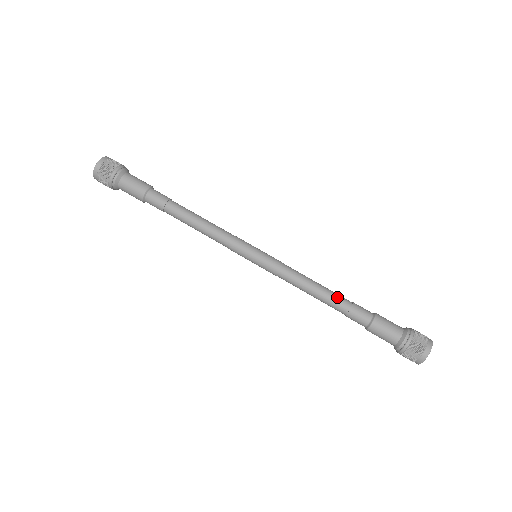
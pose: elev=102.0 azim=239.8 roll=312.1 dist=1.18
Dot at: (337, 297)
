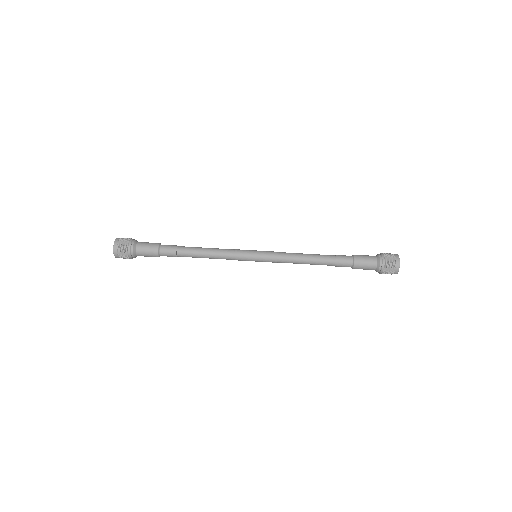
Dot at: (323, 258)
